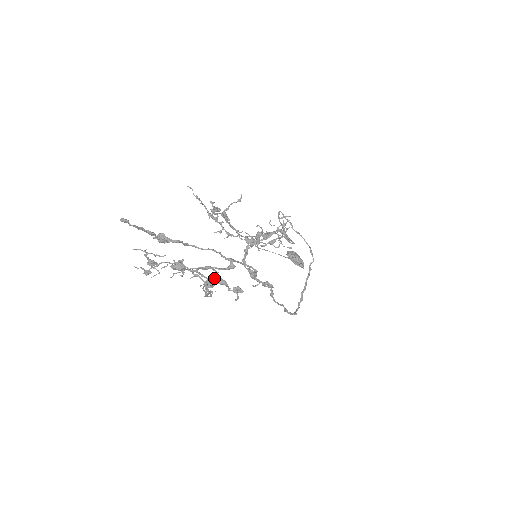
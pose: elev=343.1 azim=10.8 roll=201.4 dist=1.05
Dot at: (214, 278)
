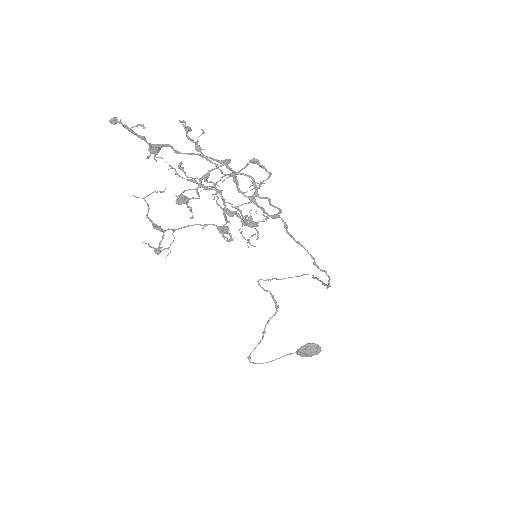
Dot at: occluded
